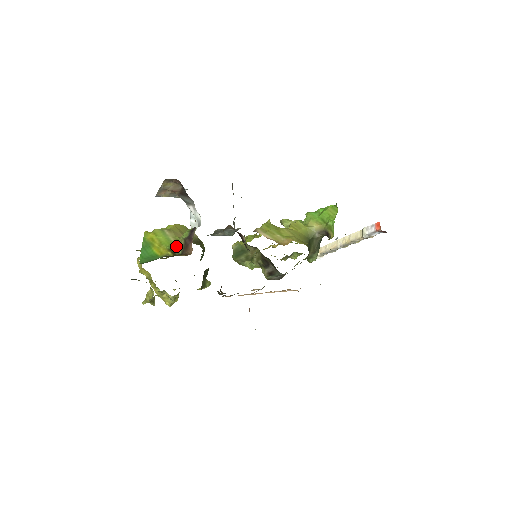
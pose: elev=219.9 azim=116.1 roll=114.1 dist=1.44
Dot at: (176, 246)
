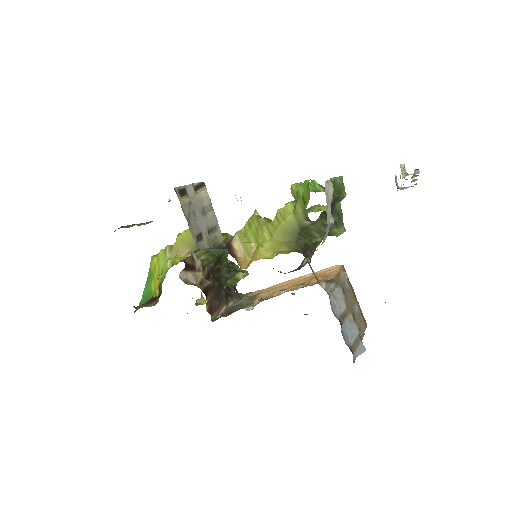
Dot at: (163, 279)
